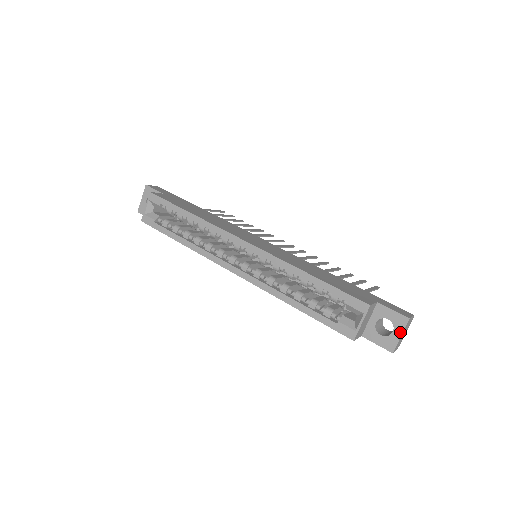
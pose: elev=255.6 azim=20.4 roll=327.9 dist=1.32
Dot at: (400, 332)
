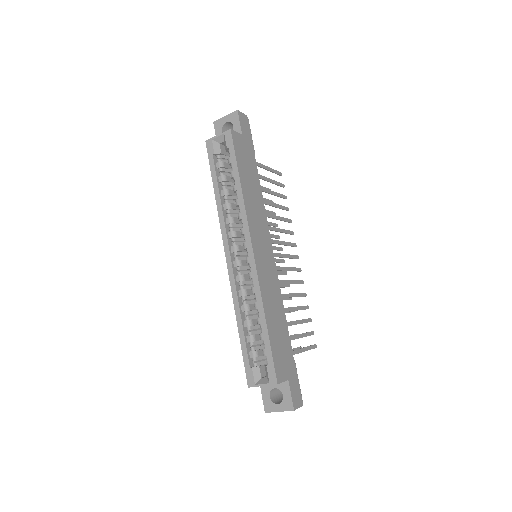
Dot at: (281, 409)
